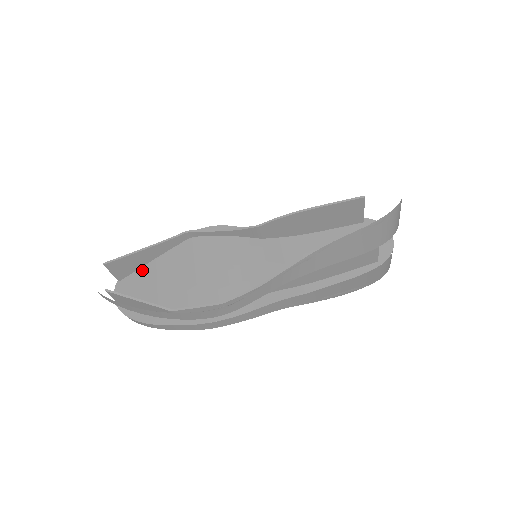
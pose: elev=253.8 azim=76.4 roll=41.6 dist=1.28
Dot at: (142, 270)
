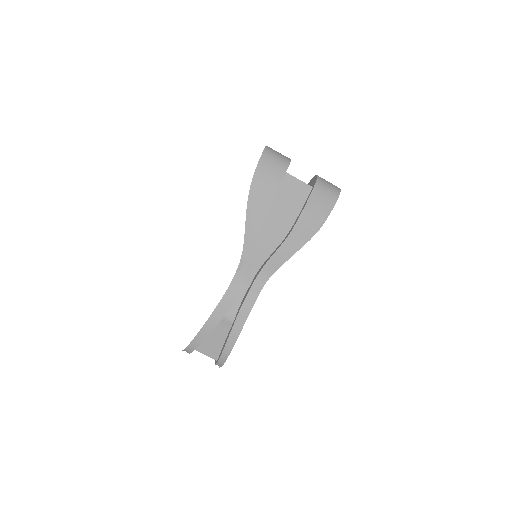
Dot at: occluded
